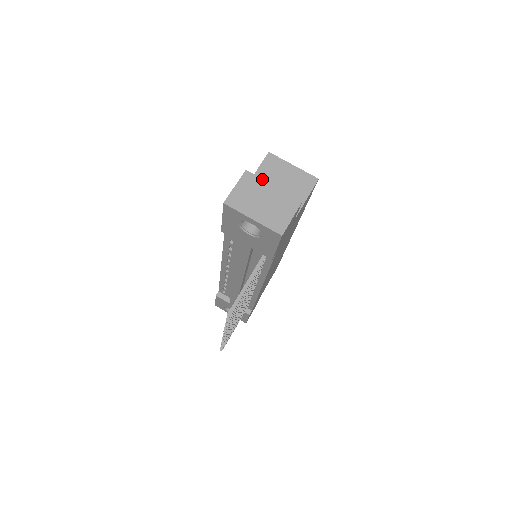
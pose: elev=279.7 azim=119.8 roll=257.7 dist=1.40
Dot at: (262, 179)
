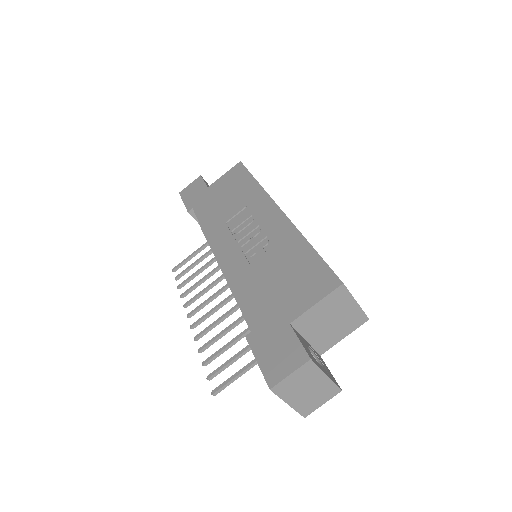
Dot at: (320, 369)
